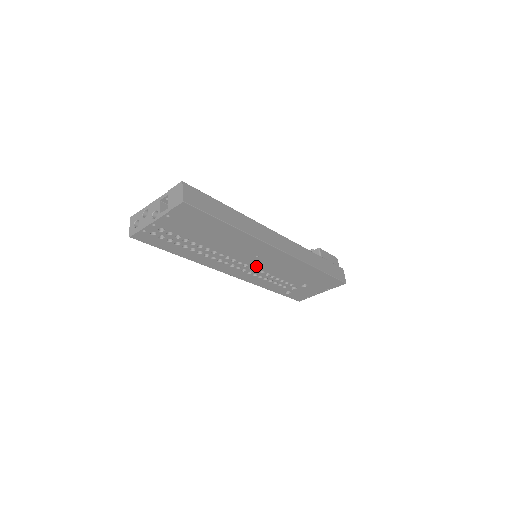
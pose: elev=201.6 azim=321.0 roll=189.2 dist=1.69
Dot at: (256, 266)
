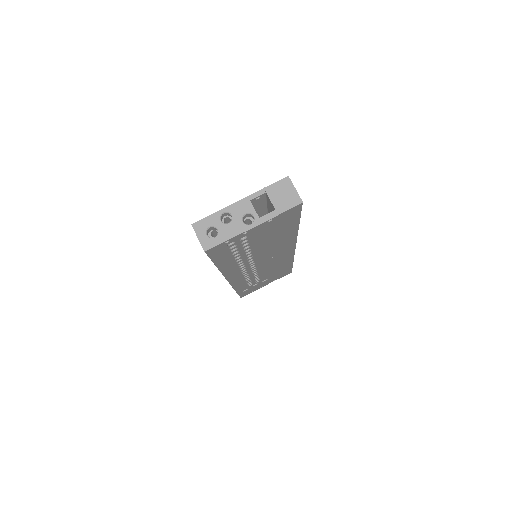
Dot at: (259, 267)
